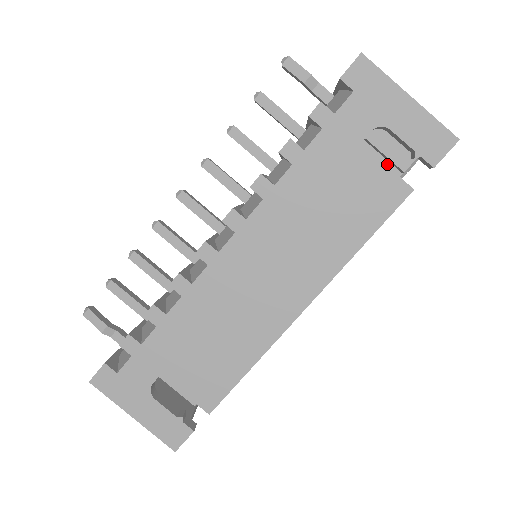
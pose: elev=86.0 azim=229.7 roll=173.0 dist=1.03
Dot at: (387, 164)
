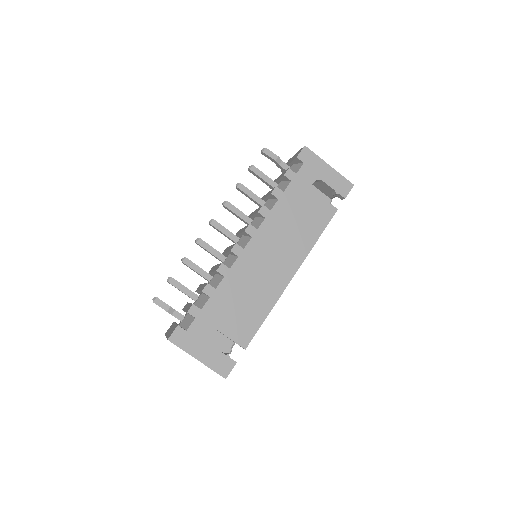
Dot at: occluded
